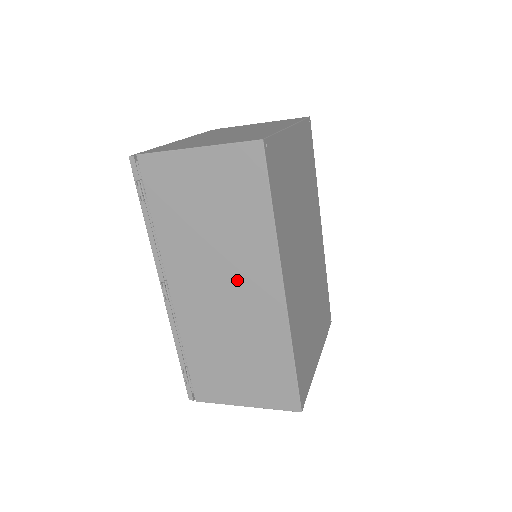
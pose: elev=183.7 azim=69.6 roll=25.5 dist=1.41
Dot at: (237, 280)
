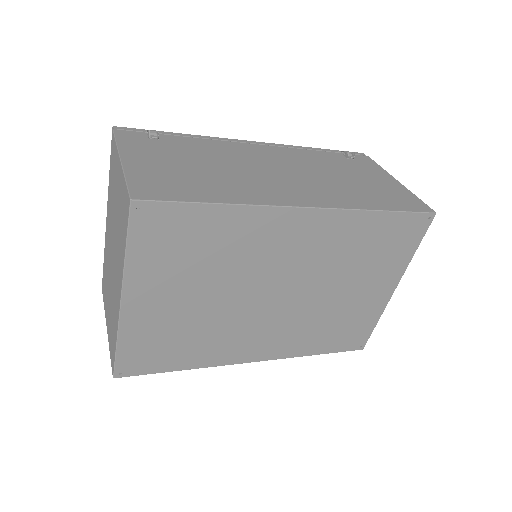
Dot at: occluded
